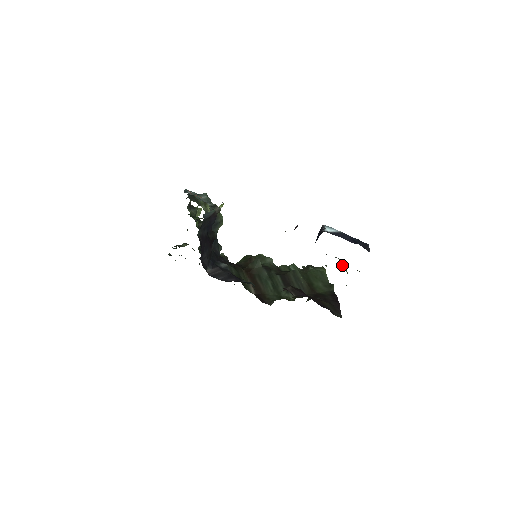
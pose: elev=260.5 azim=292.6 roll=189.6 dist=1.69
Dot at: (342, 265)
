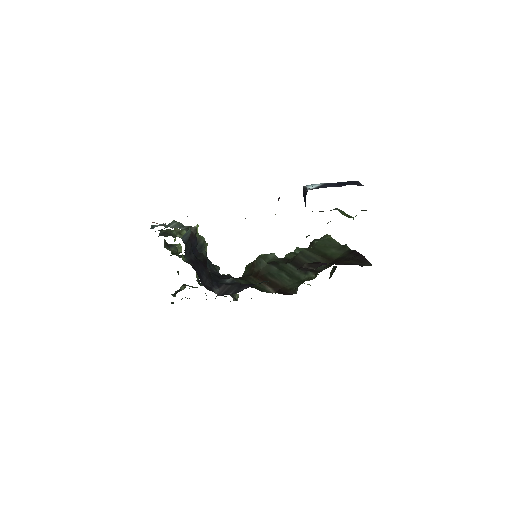
Dot at: (344, 214)
